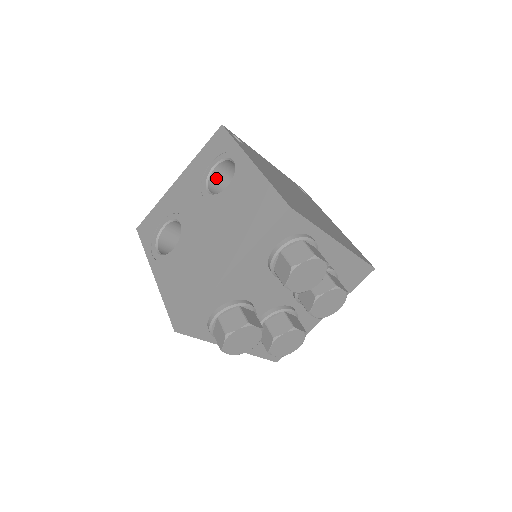
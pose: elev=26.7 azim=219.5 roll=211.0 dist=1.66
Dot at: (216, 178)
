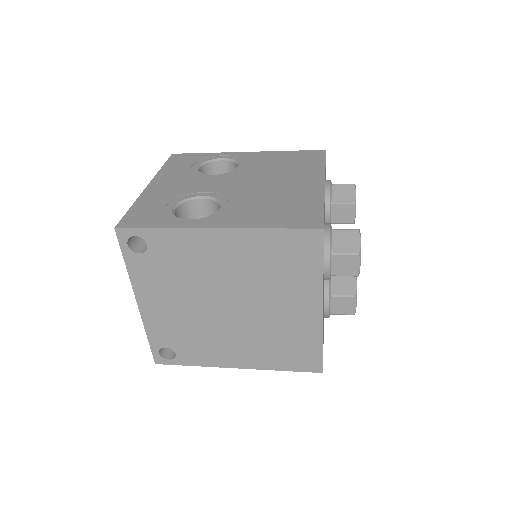
Dot at: occluded
